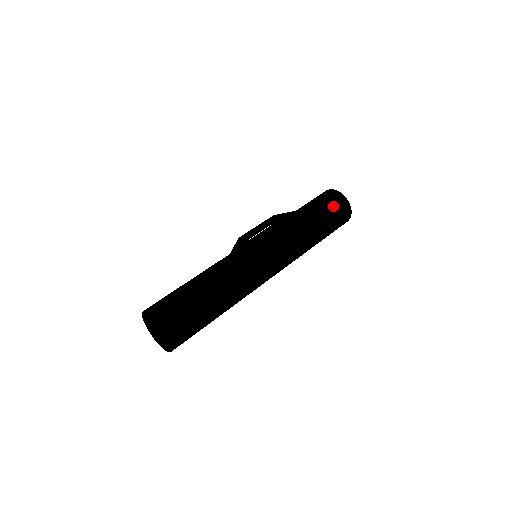
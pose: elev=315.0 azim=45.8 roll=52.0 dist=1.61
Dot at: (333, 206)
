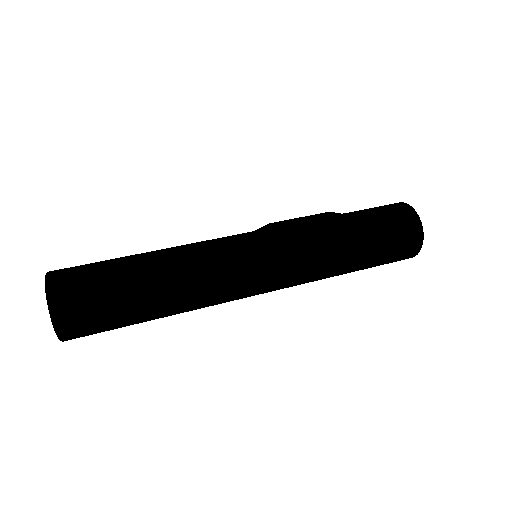
Dot at: (395, 228)
